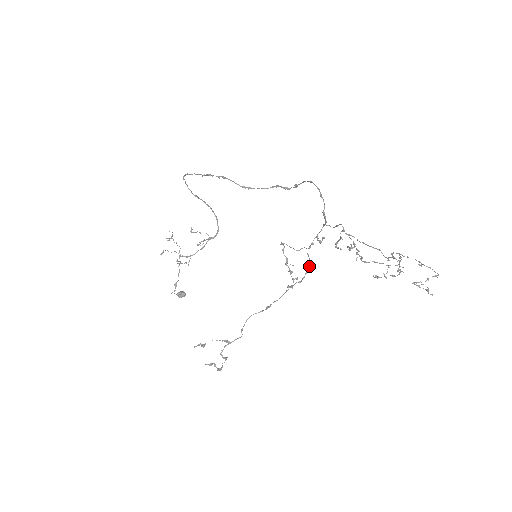
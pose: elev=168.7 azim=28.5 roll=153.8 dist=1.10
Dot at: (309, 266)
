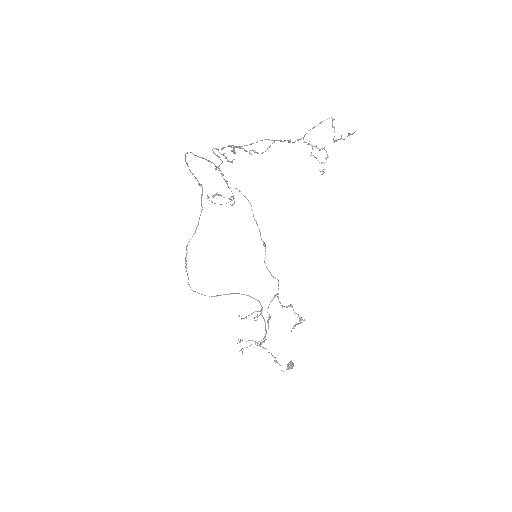
Dot at: (240, 191)
